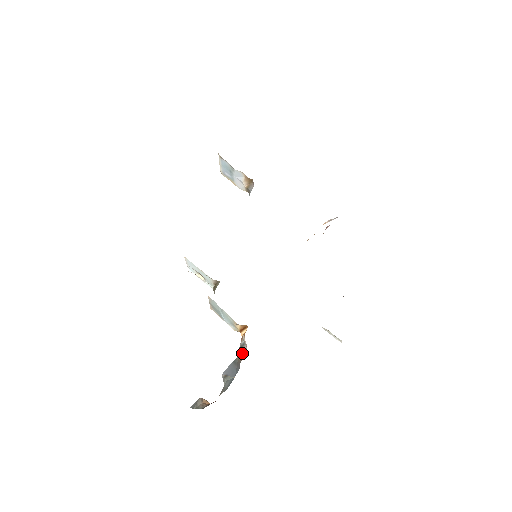
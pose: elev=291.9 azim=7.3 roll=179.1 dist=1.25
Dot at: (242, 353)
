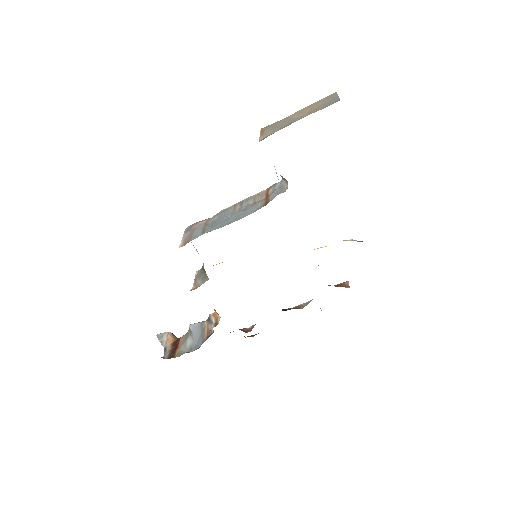
Dot at: (209, 328)
